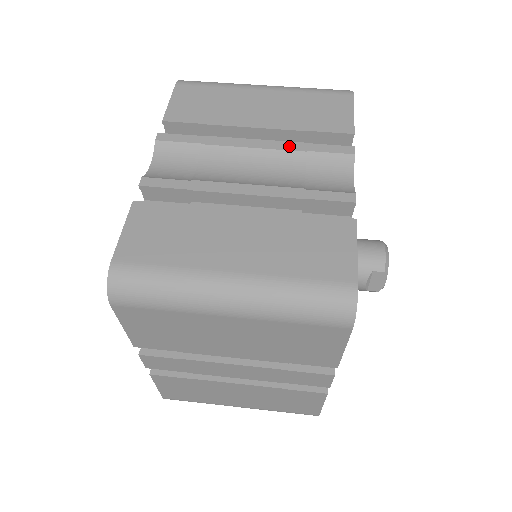
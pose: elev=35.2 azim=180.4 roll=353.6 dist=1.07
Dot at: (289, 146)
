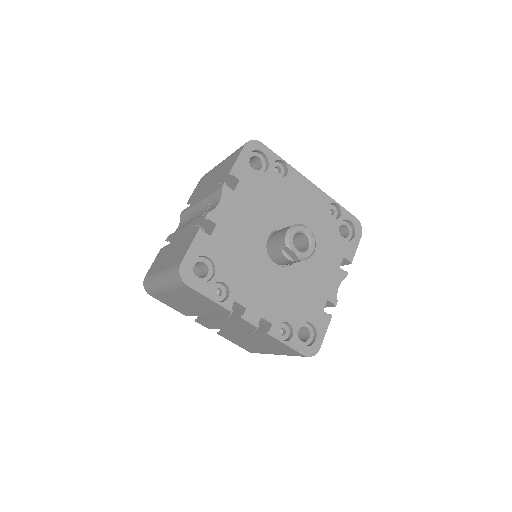
Dot at: (207, 196)
